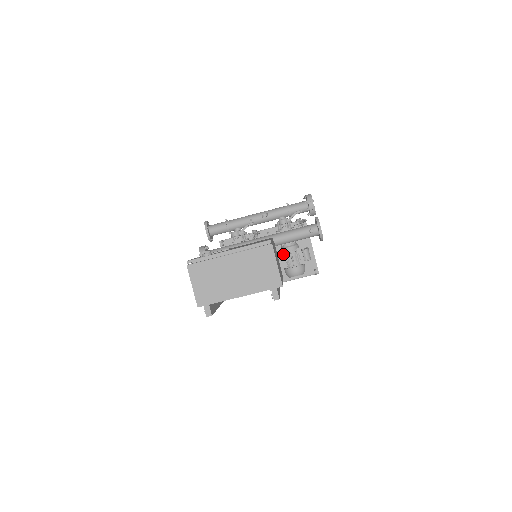
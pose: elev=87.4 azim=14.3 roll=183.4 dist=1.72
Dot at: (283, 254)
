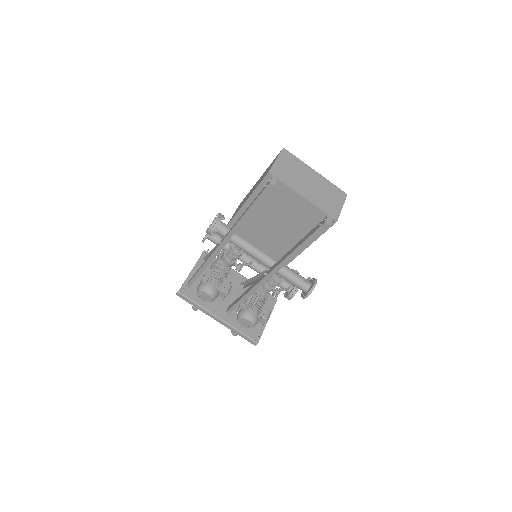
Dot at: (251, 297)
